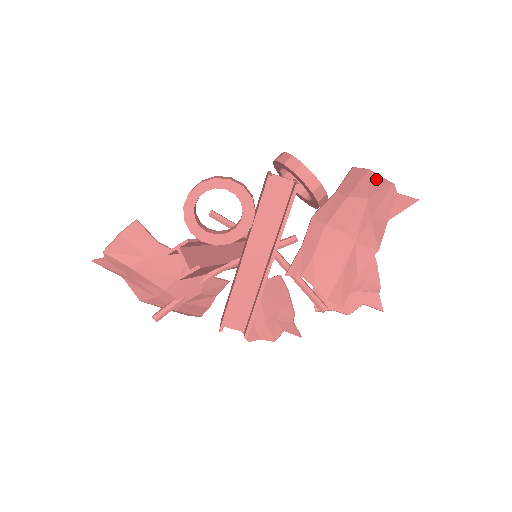
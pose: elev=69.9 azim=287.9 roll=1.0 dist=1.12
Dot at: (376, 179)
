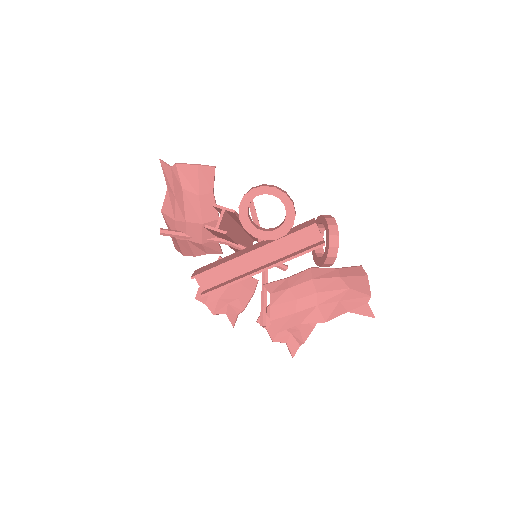
Dot at: (365, 284)
